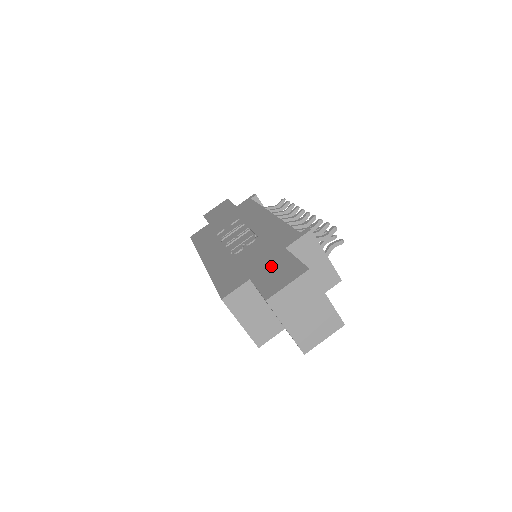
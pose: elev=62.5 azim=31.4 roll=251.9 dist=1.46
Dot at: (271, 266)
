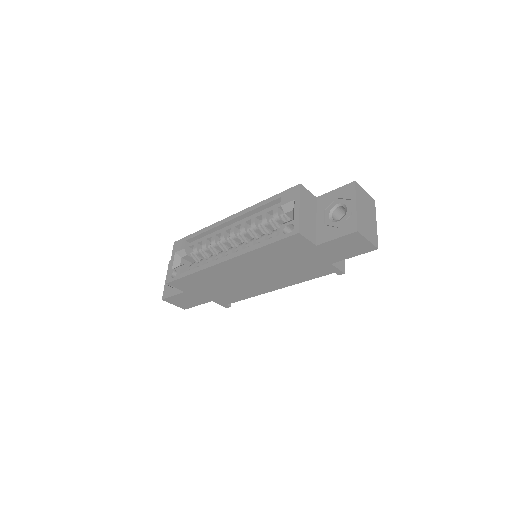
Dot at: occluded
